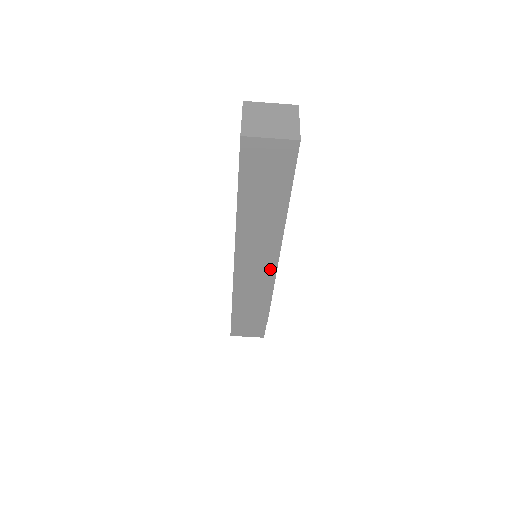
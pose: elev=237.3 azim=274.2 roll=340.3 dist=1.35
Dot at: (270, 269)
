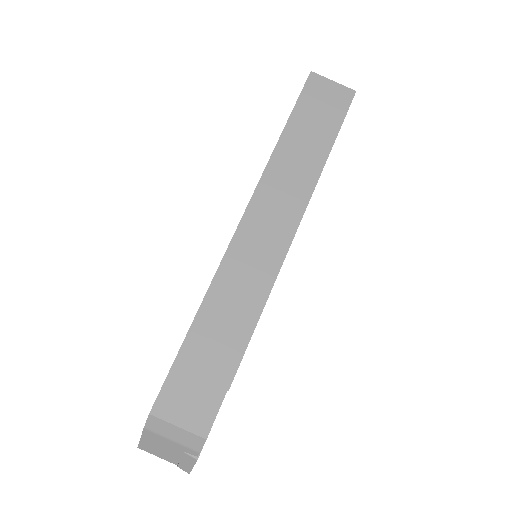
Dot at: (280, 247)
